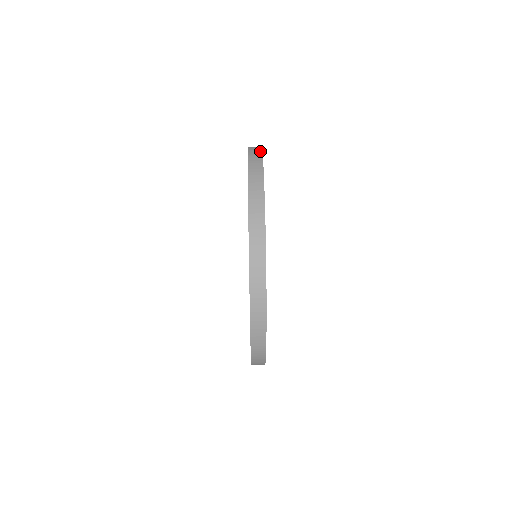
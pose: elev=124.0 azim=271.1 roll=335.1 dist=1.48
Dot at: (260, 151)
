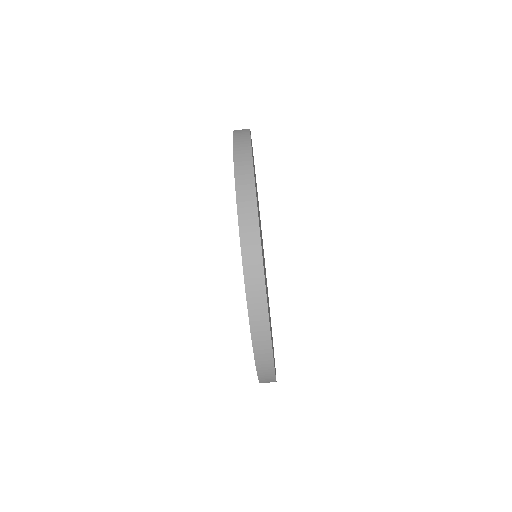
Dot at: (247, 131)
